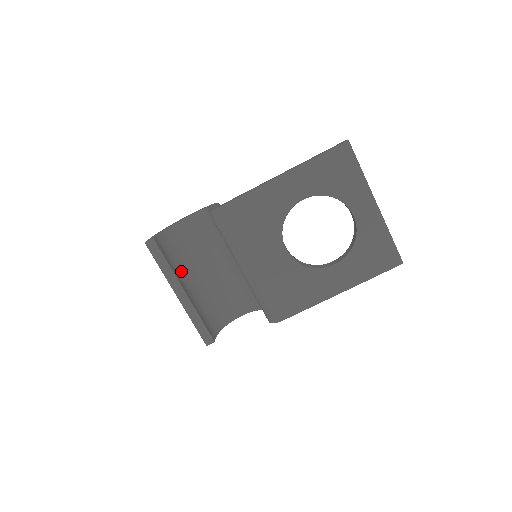
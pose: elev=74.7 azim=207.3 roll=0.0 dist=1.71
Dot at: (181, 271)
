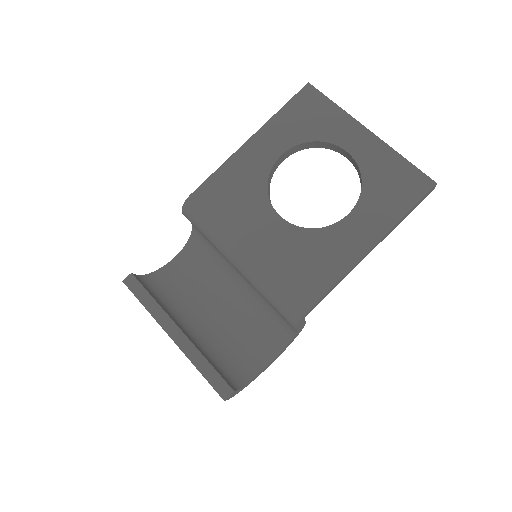
Dot at: (175, 313)
